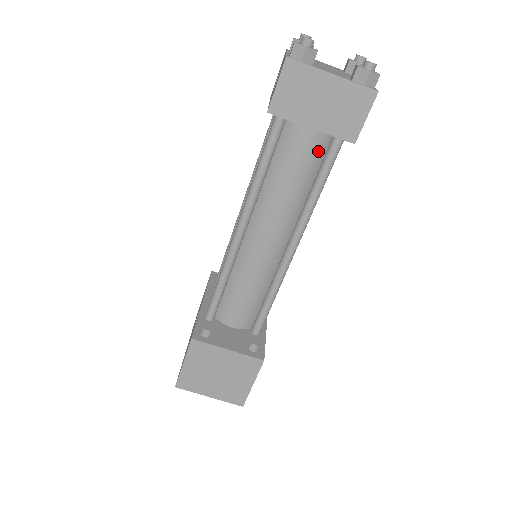
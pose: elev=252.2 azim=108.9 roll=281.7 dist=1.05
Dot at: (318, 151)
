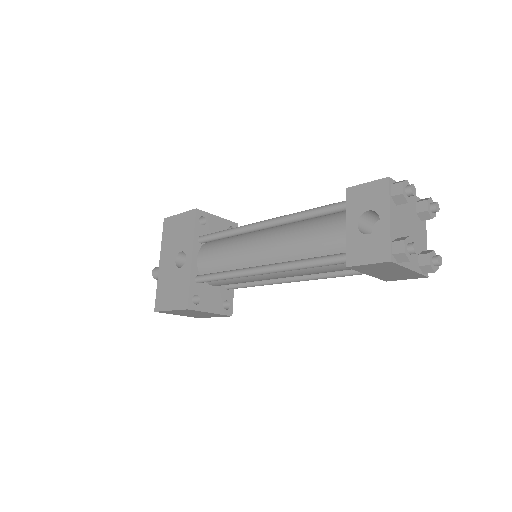
Dot at: occluded
